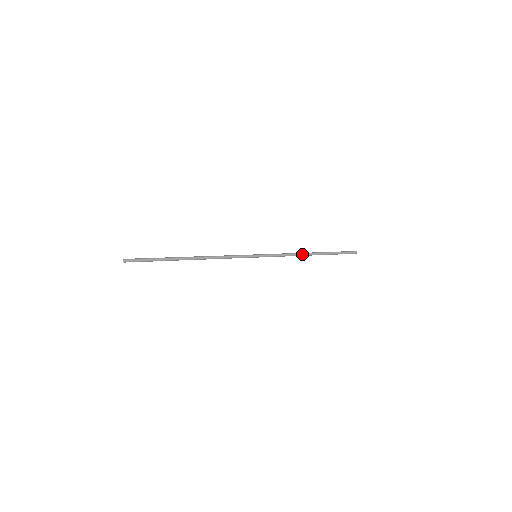
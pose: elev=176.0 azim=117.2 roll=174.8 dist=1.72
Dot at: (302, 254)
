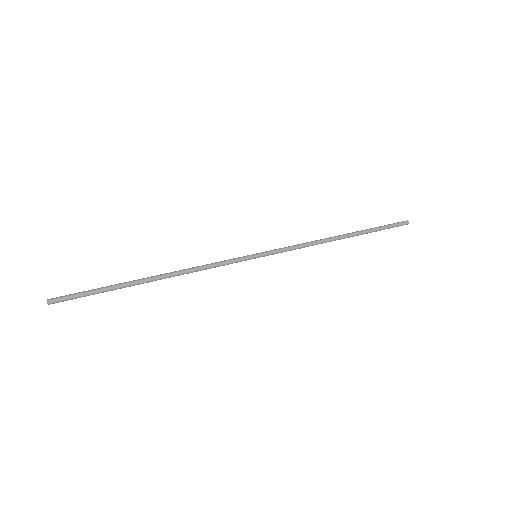
Dot at: (326, 242)
